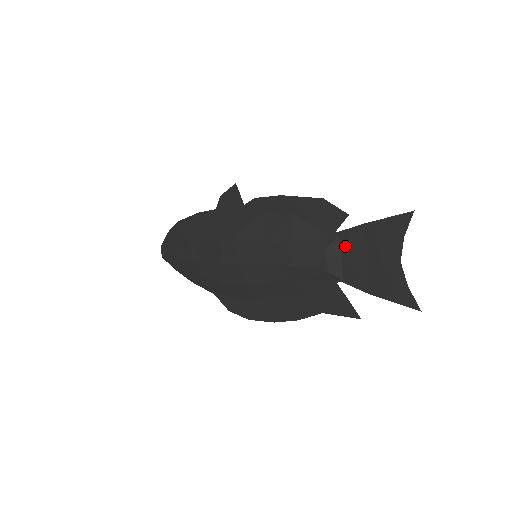
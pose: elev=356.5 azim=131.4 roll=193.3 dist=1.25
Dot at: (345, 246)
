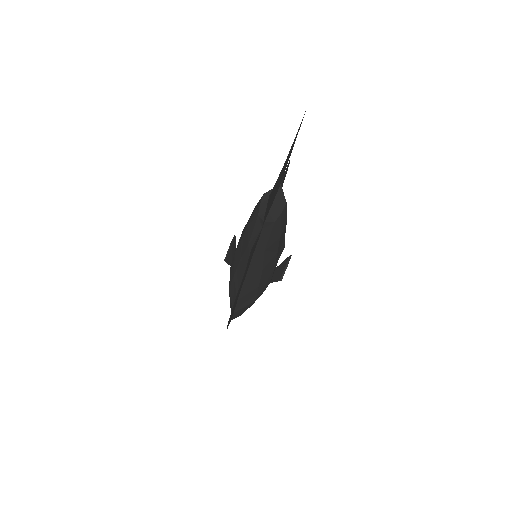
Dot at: (278, 188)
